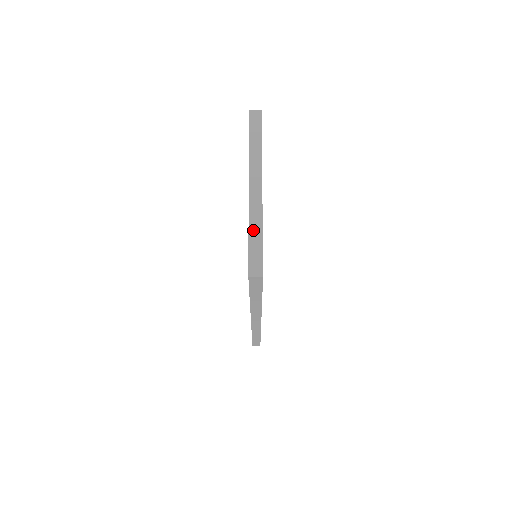
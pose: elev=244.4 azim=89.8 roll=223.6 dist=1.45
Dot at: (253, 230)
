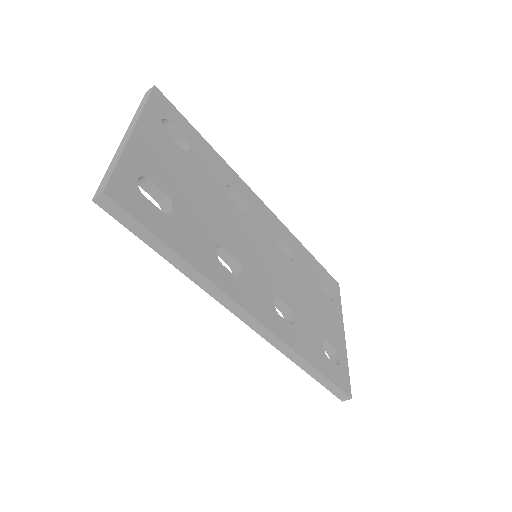
Dot at: (112, 163)
